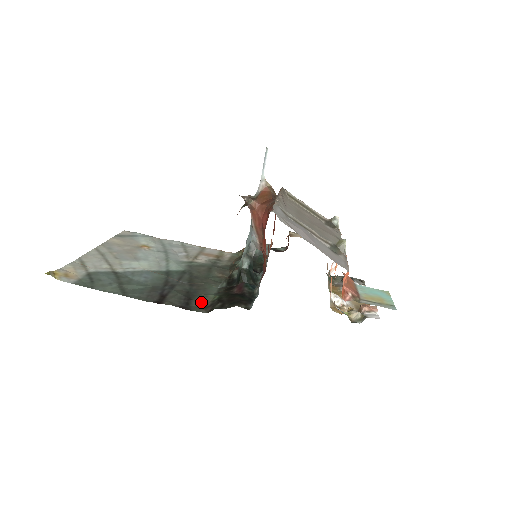
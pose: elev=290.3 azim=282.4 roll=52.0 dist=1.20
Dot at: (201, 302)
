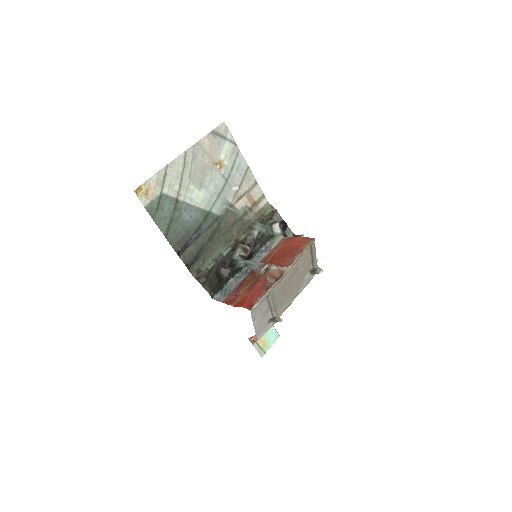
Dot at: (200, 265)
